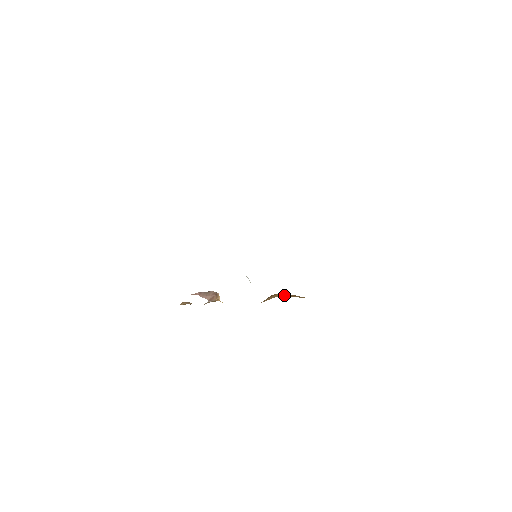
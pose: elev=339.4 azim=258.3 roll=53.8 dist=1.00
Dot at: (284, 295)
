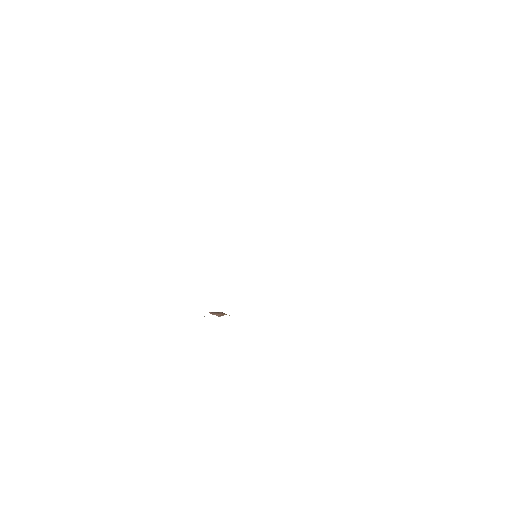
Dot at: occluded
